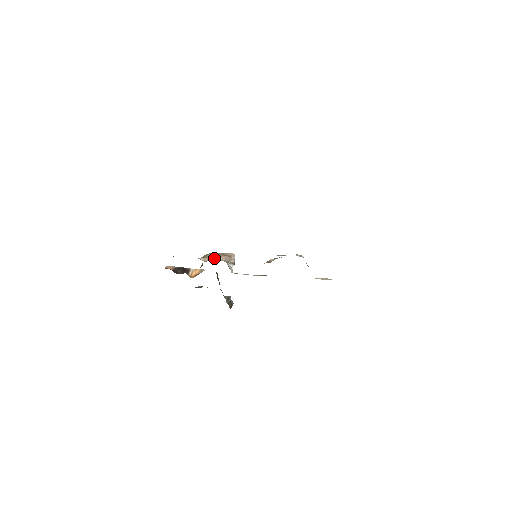
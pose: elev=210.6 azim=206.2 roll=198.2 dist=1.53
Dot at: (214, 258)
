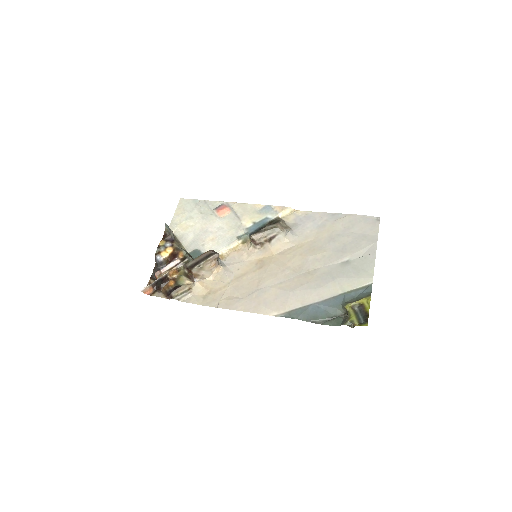
Dot at: (210, 272)
